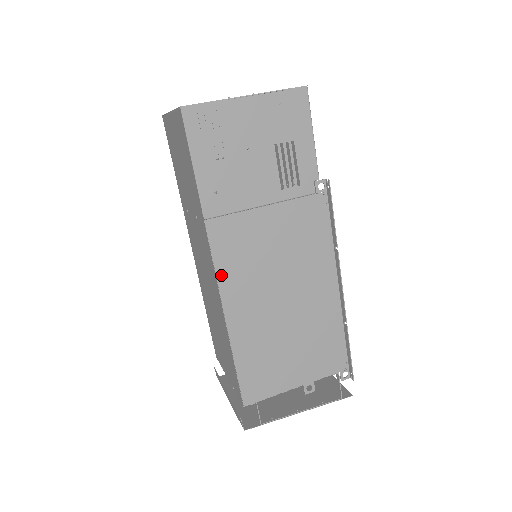
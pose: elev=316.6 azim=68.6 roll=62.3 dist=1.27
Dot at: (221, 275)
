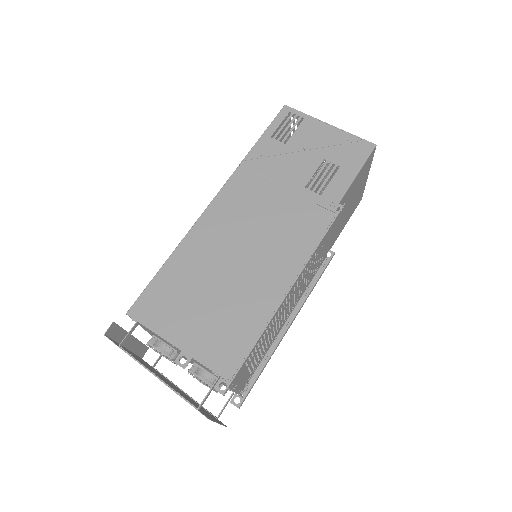
Dot at: (215, 204)
